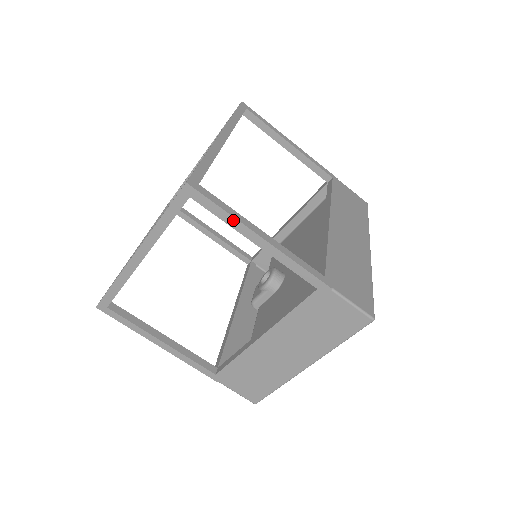
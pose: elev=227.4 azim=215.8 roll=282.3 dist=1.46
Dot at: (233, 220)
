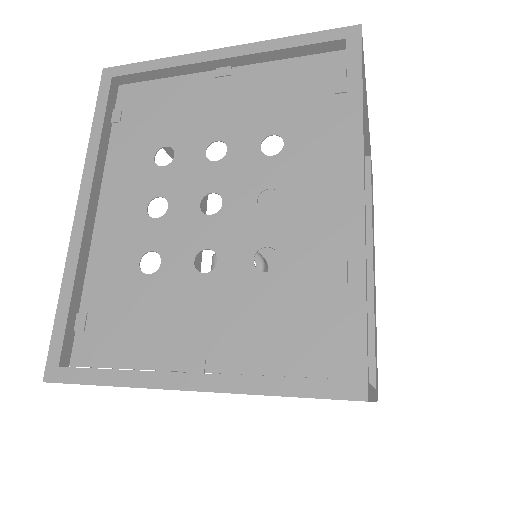
Dot at: occluded
